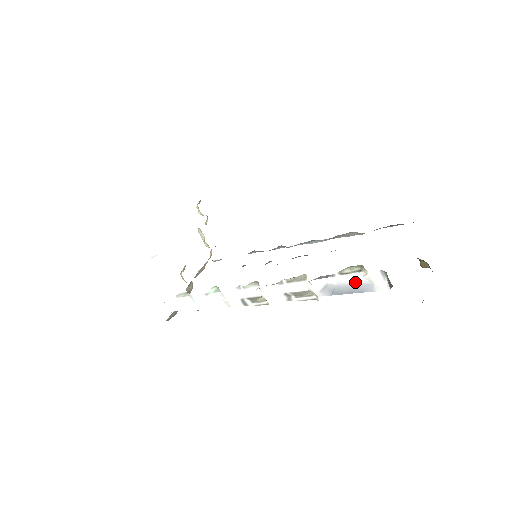
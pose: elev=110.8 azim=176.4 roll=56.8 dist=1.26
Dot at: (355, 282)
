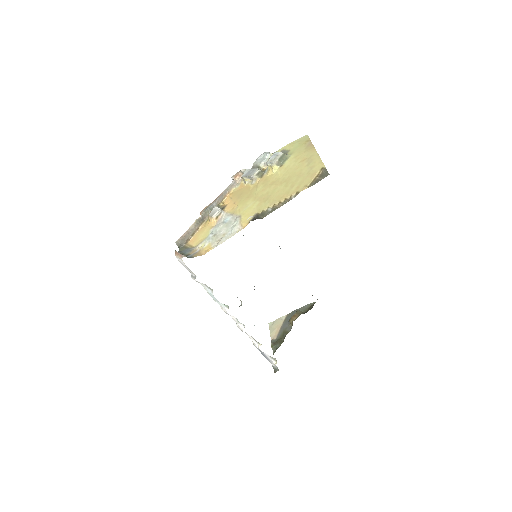
Dot at: (268, 358)
